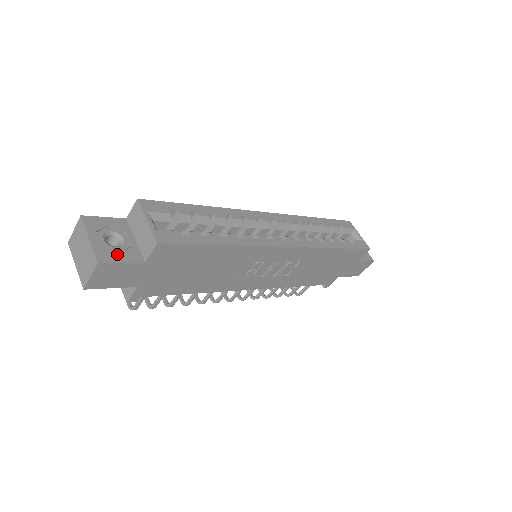
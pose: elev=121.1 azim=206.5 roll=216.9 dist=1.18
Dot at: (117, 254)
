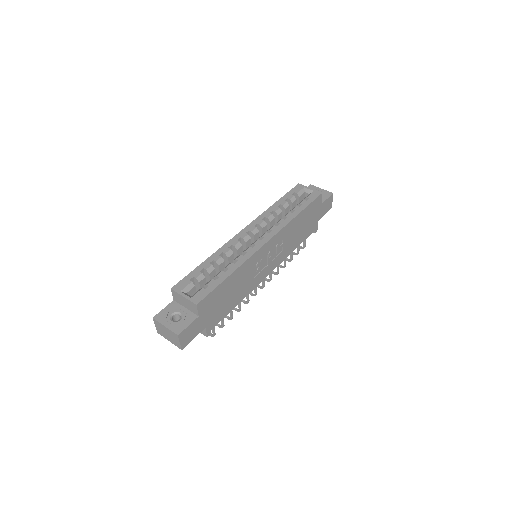
Dot at: (183, 323)
